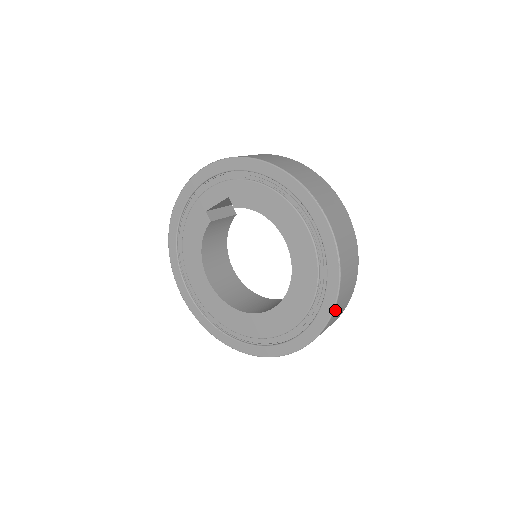
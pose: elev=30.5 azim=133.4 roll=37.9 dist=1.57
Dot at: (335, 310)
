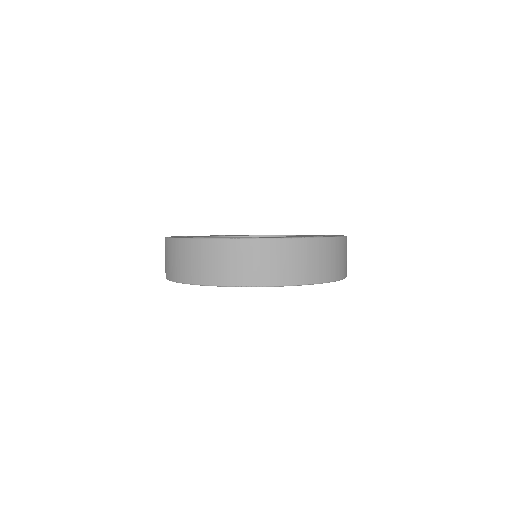
Dot at: occluded
